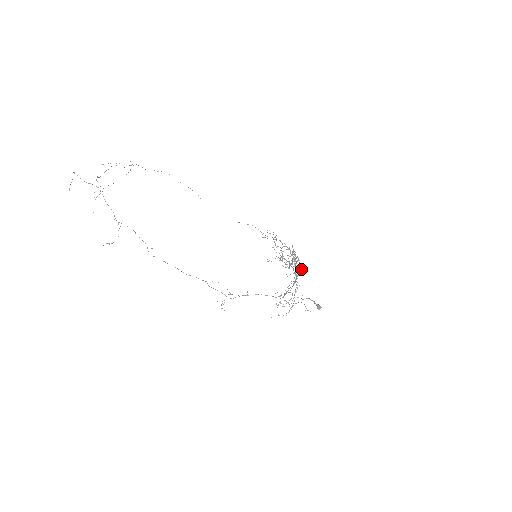
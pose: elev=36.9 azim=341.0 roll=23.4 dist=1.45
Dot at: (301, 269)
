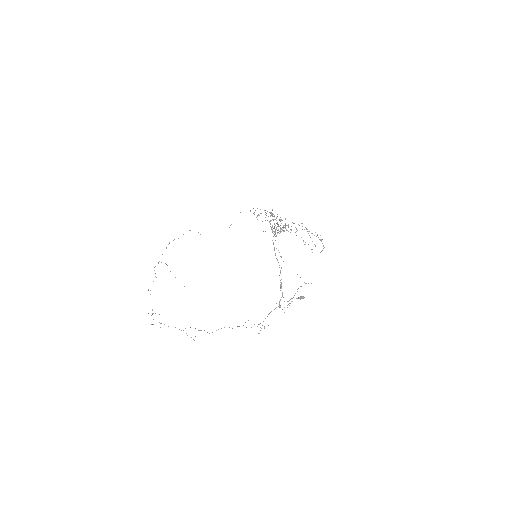
Dot at: occluded
